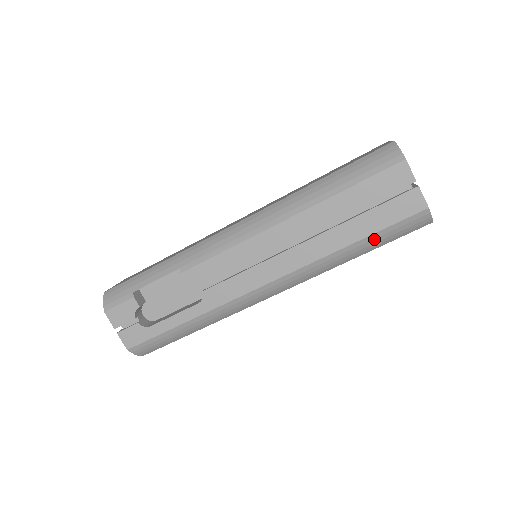
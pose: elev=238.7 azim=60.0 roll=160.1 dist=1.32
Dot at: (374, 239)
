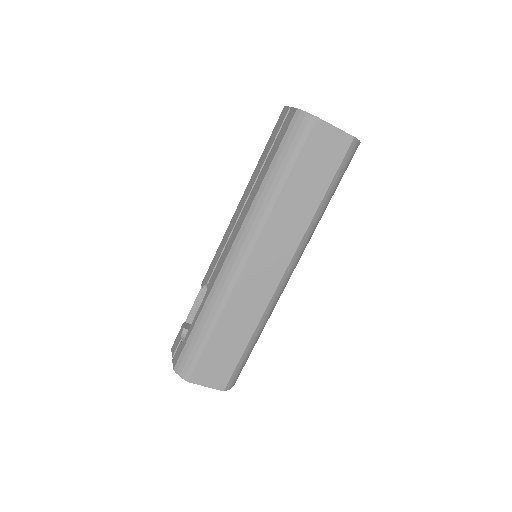
Dot at: (279, 158)
